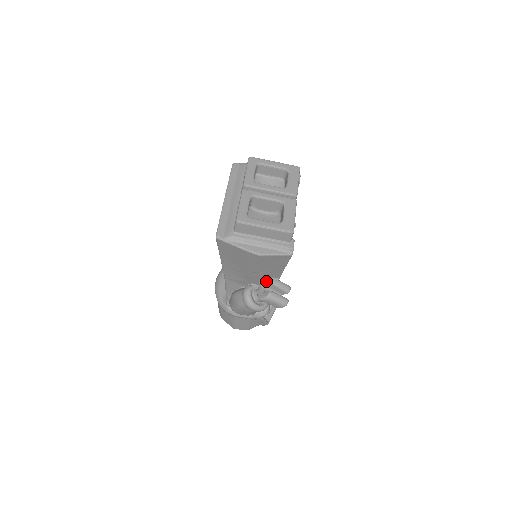
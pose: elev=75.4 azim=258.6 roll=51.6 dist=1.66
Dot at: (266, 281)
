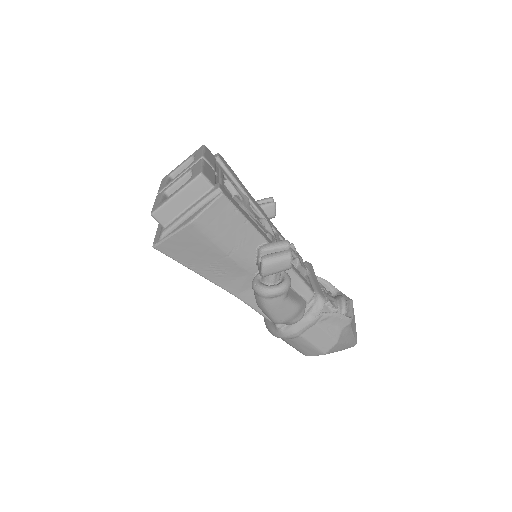
Dot at: (257, 255)
